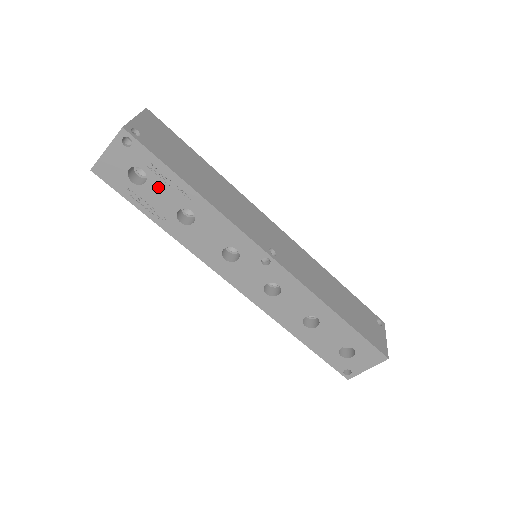
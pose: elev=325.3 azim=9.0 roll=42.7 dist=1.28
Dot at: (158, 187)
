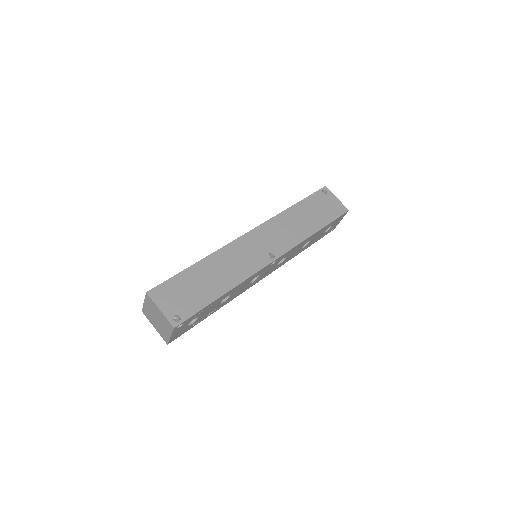
Dot at: (205, 312)
